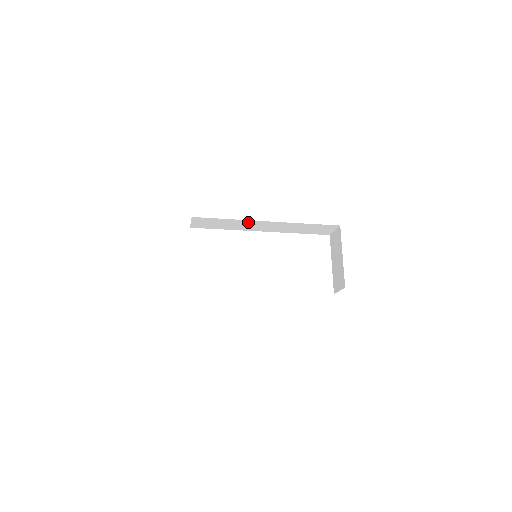
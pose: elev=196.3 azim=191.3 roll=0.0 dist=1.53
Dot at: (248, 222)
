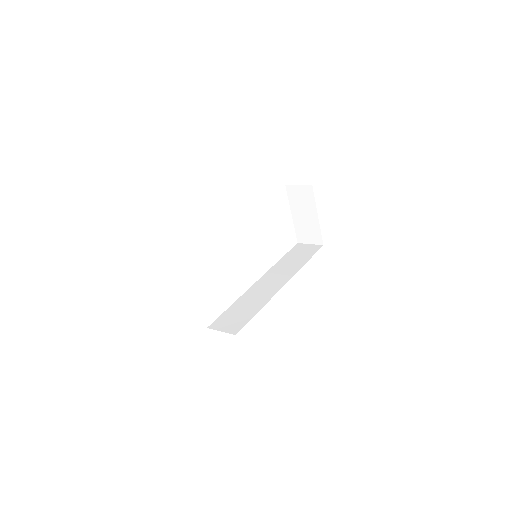
Dot at: occluded
